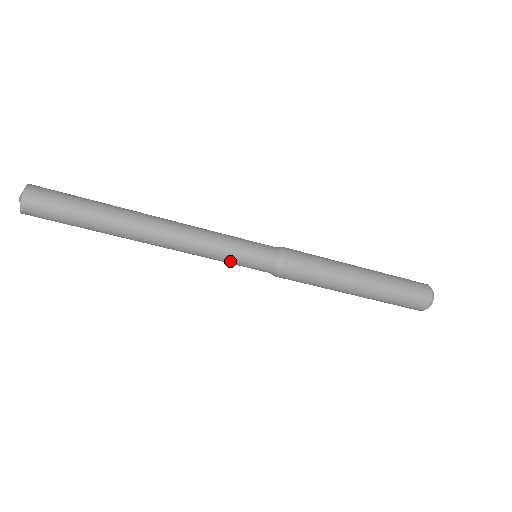
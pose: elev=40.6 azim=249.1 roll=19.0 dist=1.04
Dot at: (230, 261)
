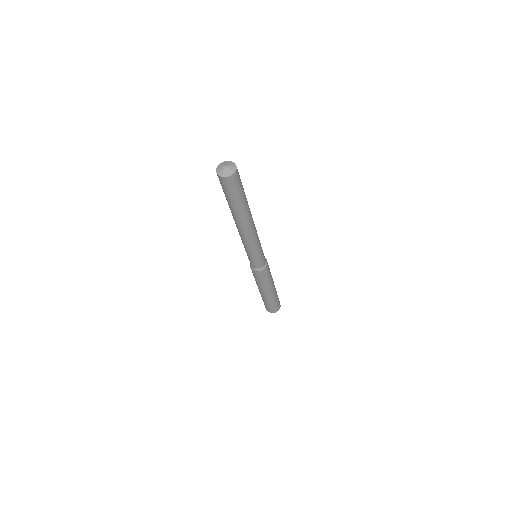
Dot at: (252, 255)
